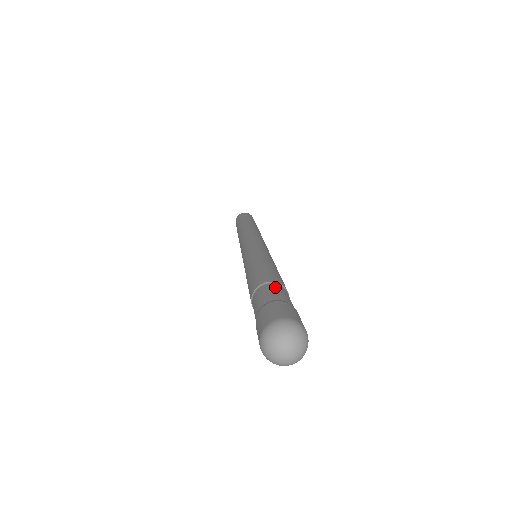
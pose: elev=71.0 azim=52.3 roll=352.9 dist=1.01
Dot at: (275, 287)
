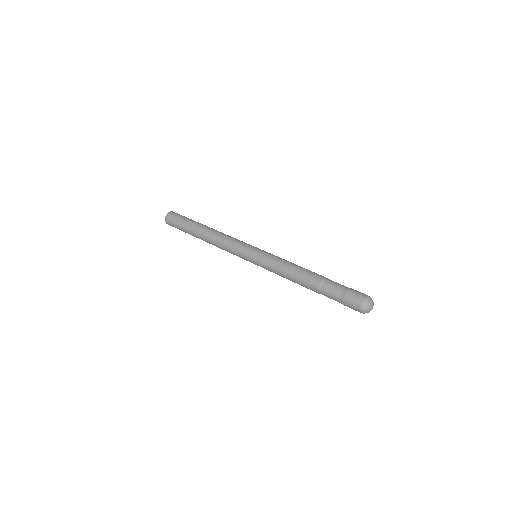
Dot at: (333, 281)
